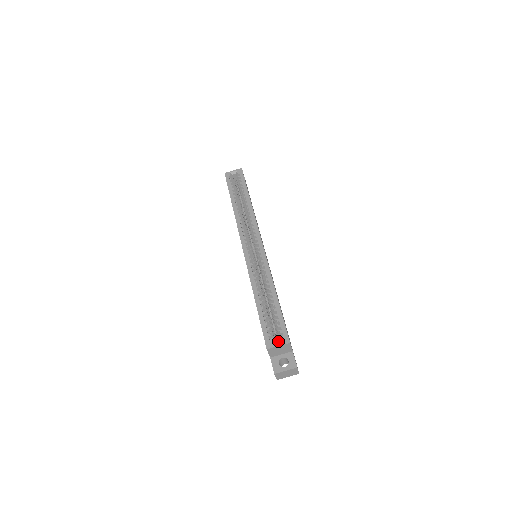
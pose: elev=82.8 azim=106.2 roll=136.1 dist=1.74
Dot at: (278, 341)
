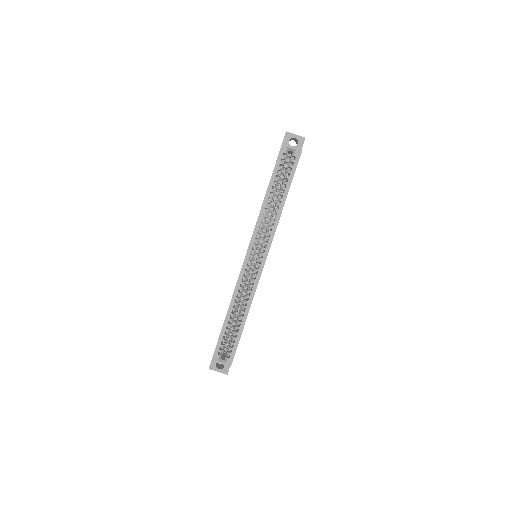
Dot at: (225, 353)
